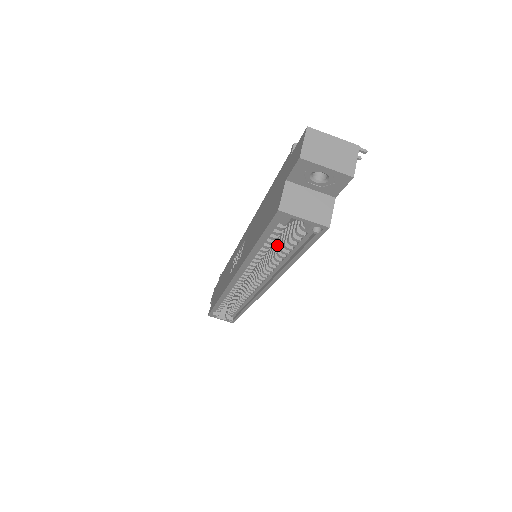
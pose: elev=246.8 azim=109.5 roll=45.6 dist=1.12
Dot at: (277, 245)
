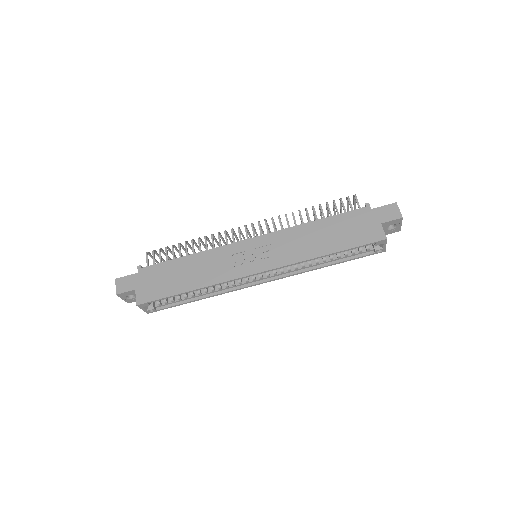
Dot at: occluded
